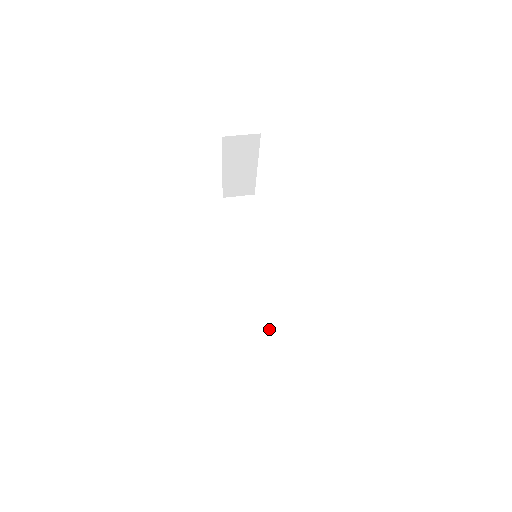
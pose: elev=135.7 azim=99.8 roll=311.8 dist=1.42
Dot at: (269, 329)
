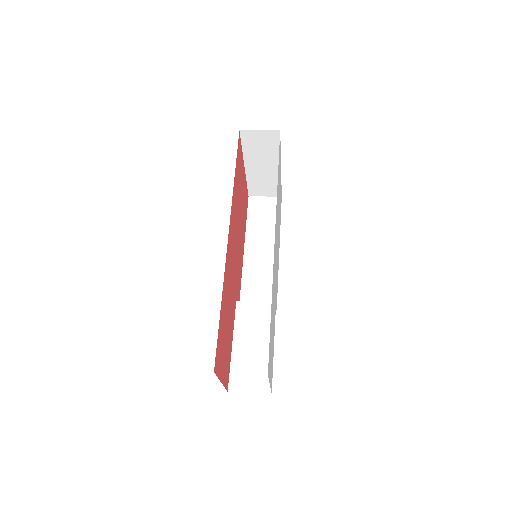
Dot at: (258, 334)
